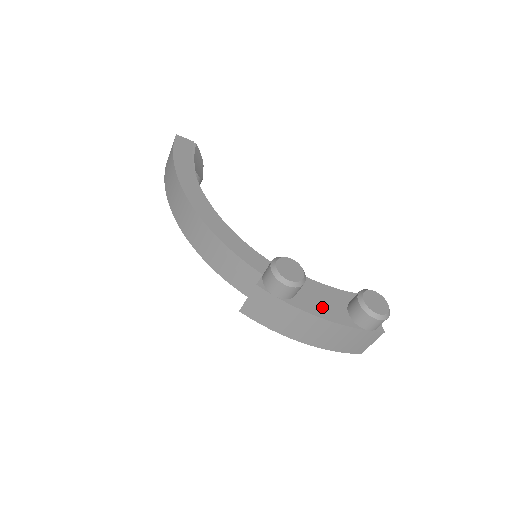
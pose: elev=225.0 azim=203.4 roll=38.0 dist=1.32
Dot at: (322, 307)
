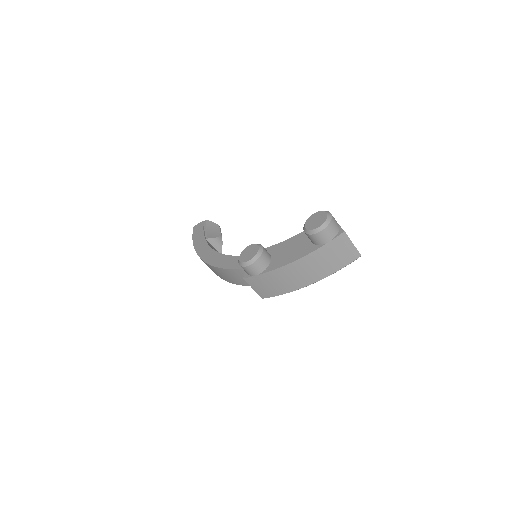
Dot at: (290, 255)
